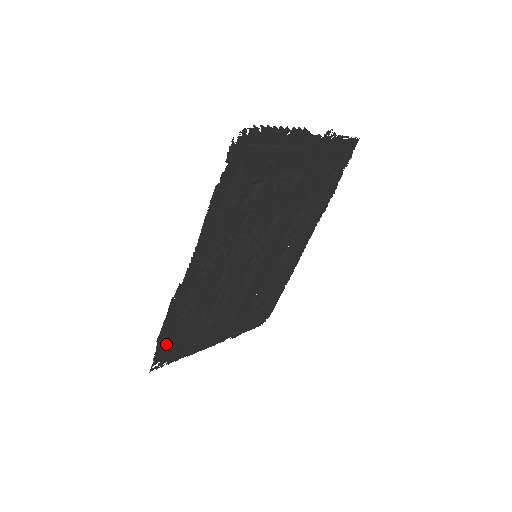
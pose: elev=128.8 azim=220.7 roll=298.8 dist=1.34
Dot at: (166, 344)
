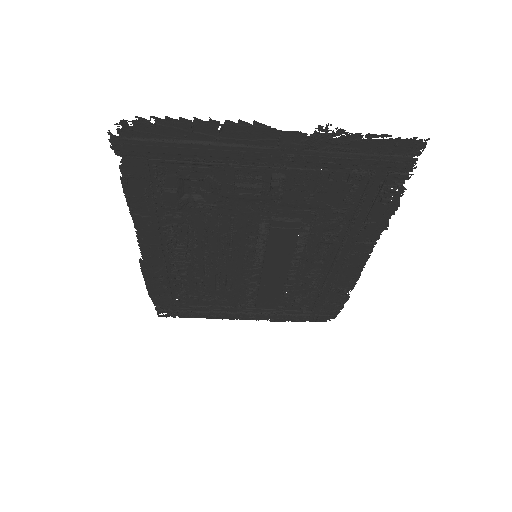
Dot at: (165, 302)
